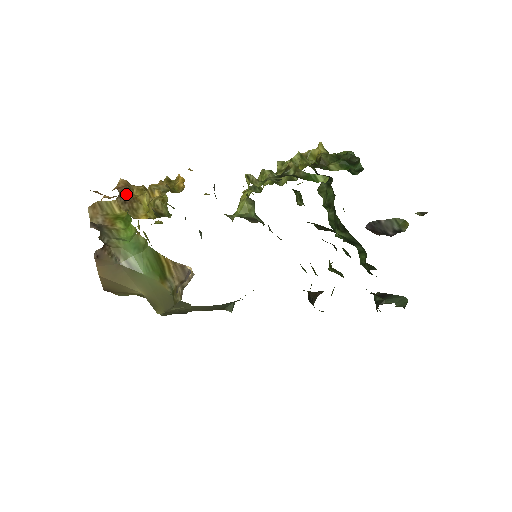
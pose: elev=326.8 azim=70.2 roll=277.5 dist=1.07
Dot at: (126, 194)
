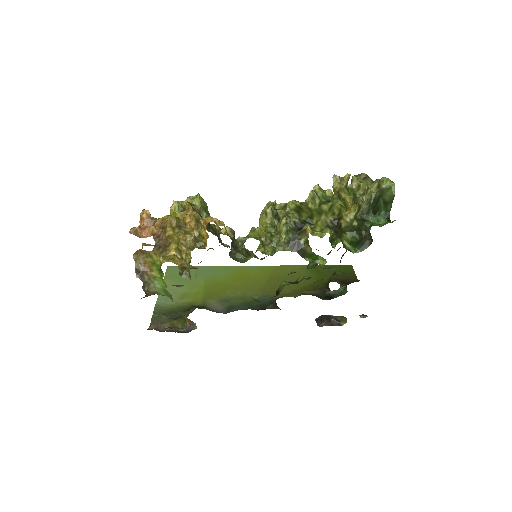
Dot at: (161, 238)
